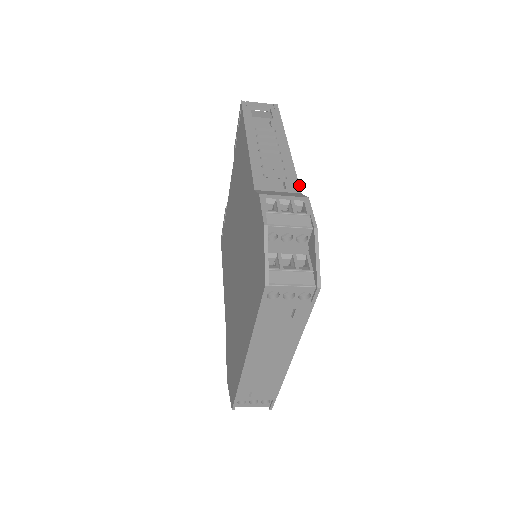
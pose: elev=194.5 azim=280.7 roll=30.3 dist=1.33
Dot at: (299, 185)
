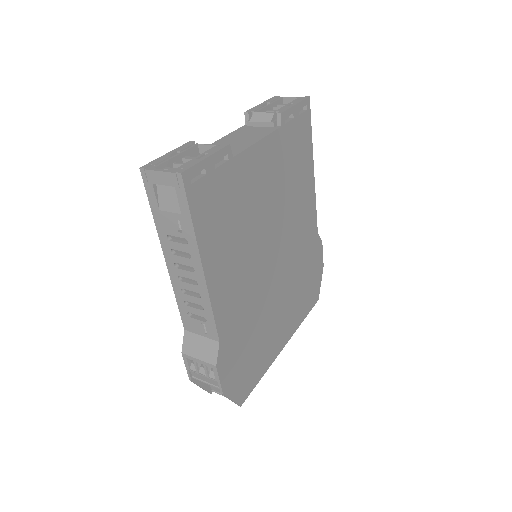
Dot at: (217, 332)
